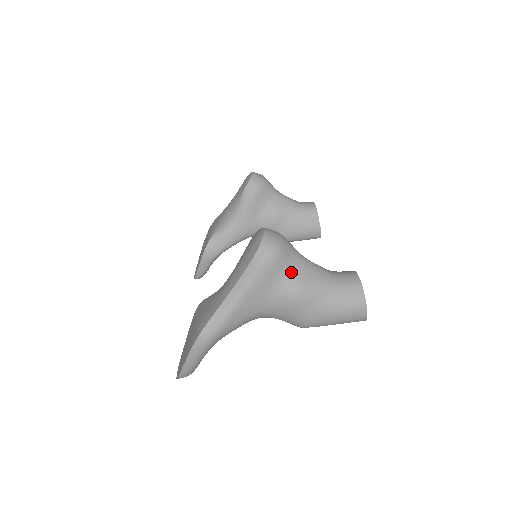
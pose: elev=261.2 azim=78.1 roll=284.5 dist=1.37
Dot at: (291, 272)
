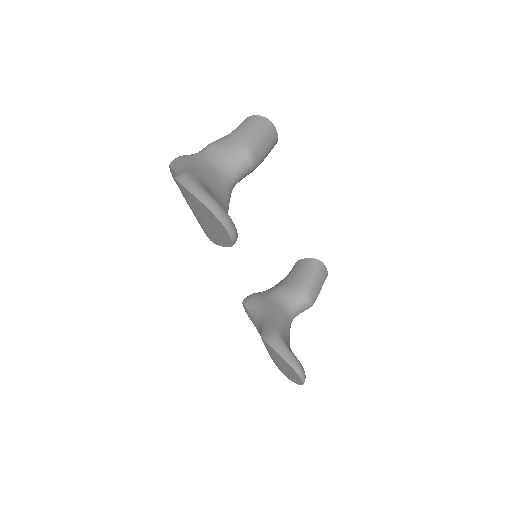
Dot at: occluded
